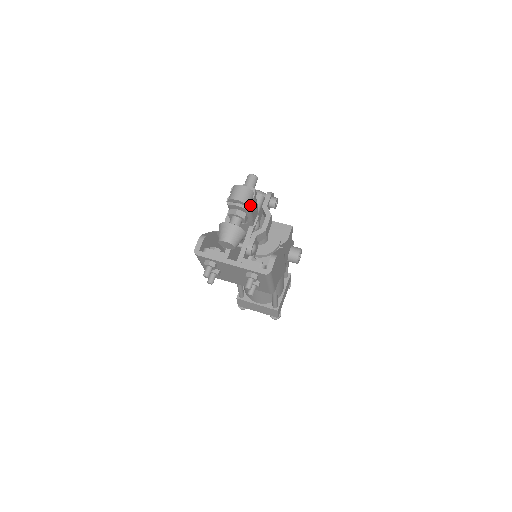
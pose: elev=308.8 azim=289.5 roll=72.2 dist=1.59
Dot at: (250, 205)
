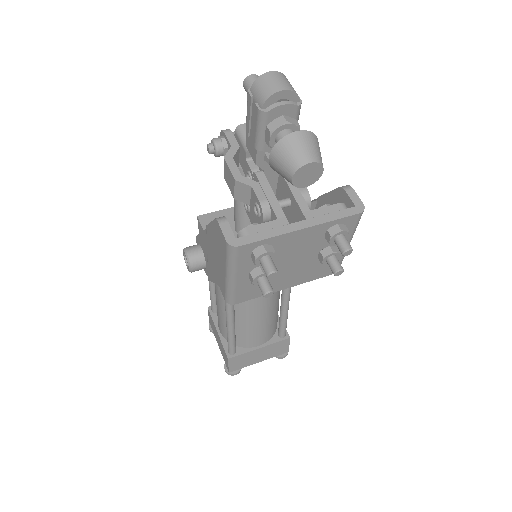
Dot at: (299, 98)
